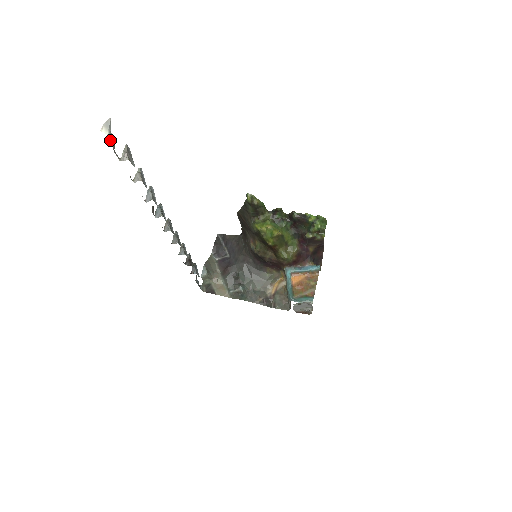
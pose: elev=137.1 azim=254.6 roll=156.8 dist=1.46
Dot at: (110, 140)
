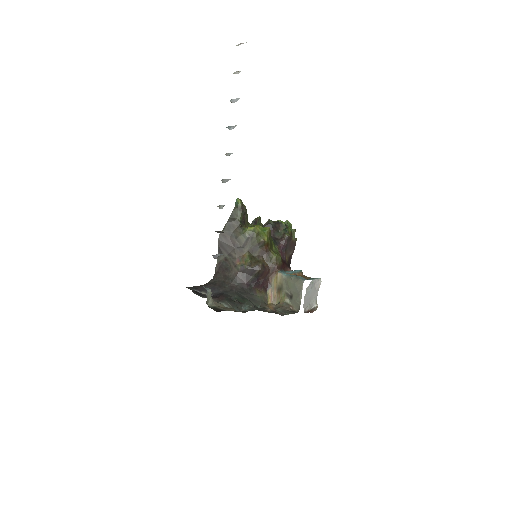
Dot at: occluded
